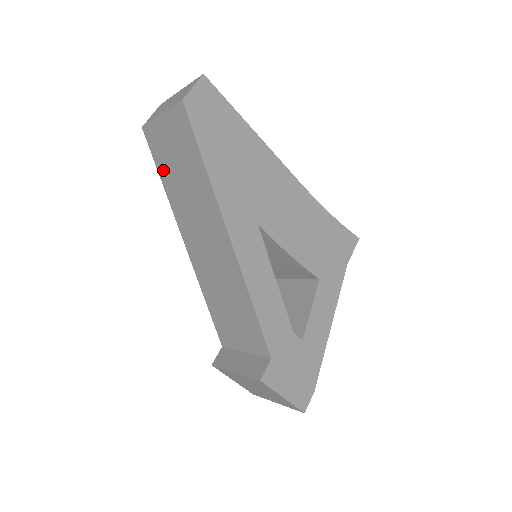
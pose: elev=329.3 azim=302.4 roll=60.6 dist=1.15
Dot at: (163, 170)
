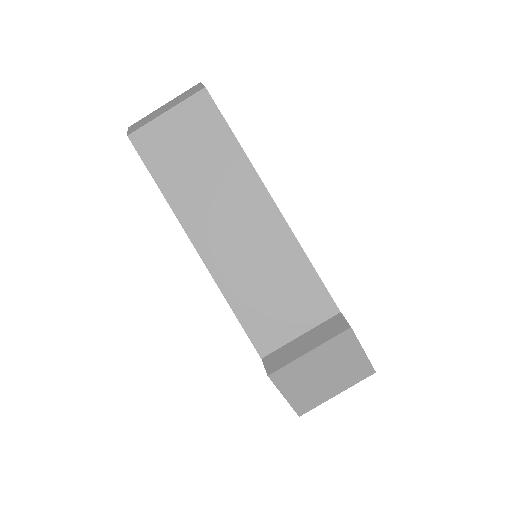
Dot at: (163, 171)
